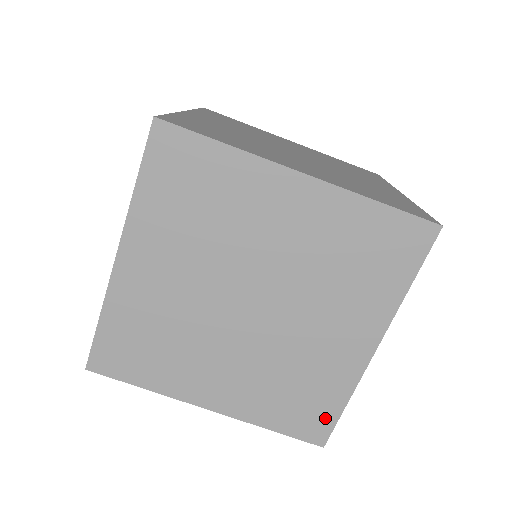
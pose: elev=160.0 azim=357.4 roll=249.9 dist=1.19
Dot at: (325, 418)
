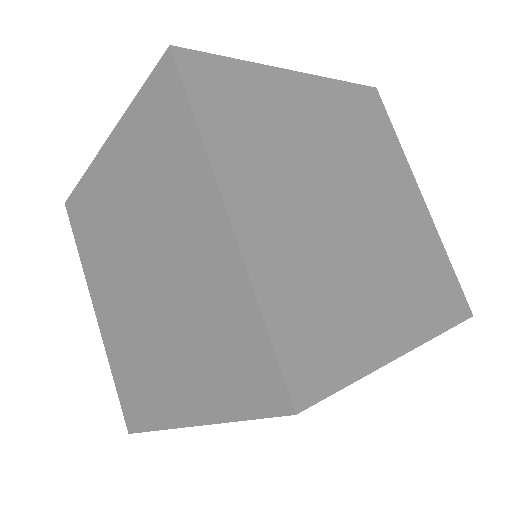
Dot at: (453, 284)
